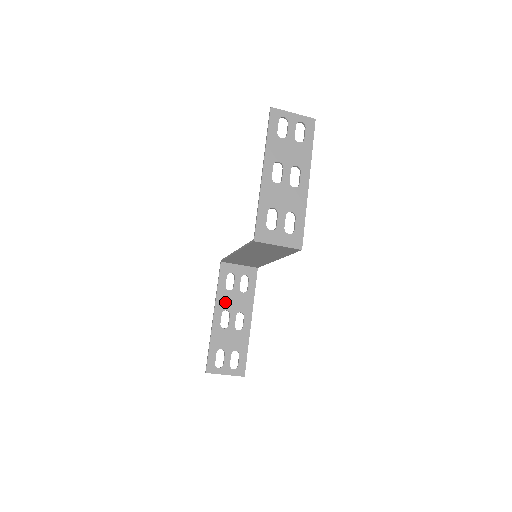
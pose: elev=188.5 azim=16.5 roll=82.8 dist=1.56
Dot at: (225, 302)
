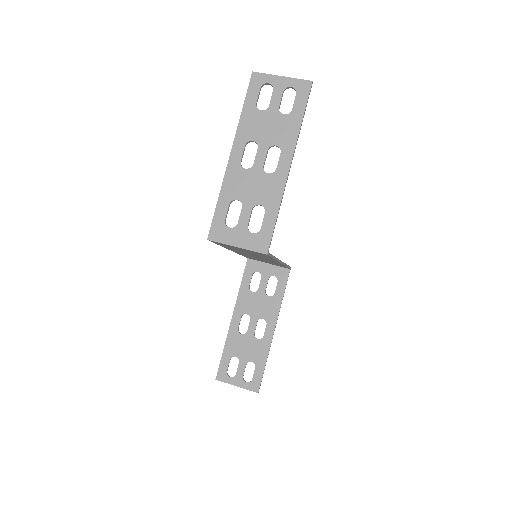
Dot at: (246, 304)
